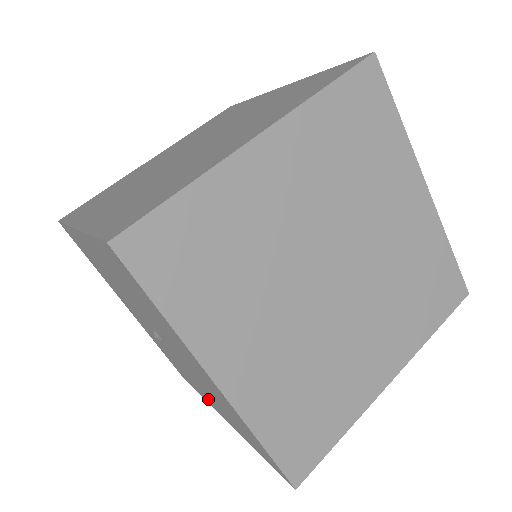
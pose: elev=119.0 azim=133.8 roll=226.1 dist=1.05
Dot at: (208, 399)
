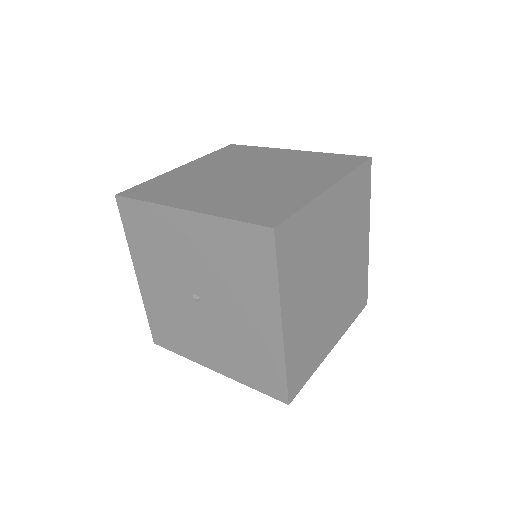
Dot at: (205, 353)
